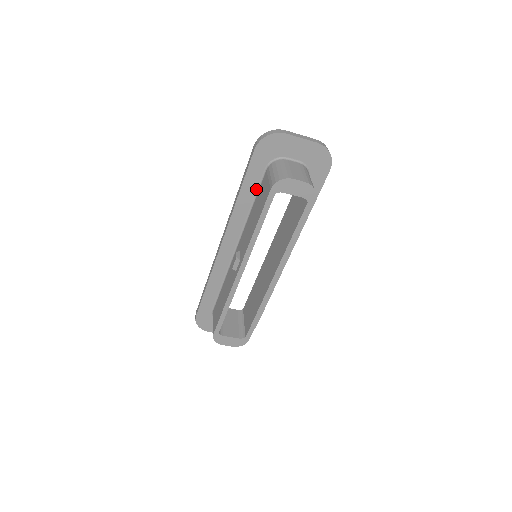
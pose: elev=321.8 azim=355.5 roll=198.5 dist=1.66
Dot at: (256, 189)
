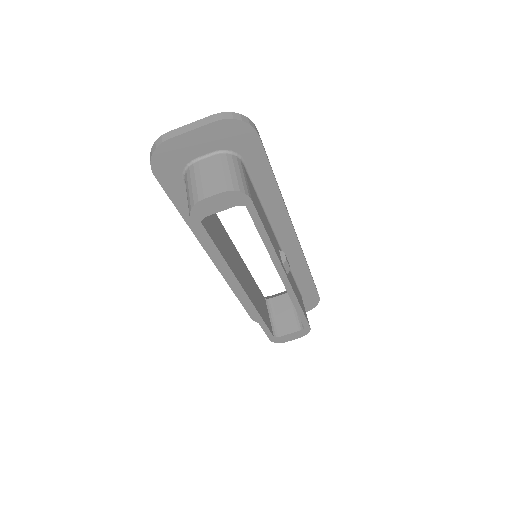
Dot at: occluded
